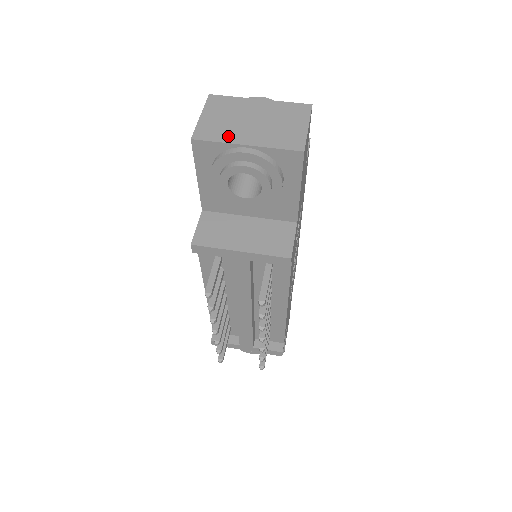
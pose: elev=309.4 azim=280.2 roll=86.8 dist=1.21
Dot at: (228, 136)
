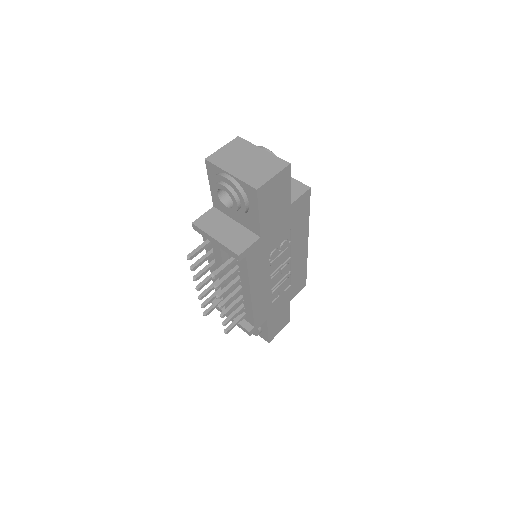
Dot at: (225, 165)
